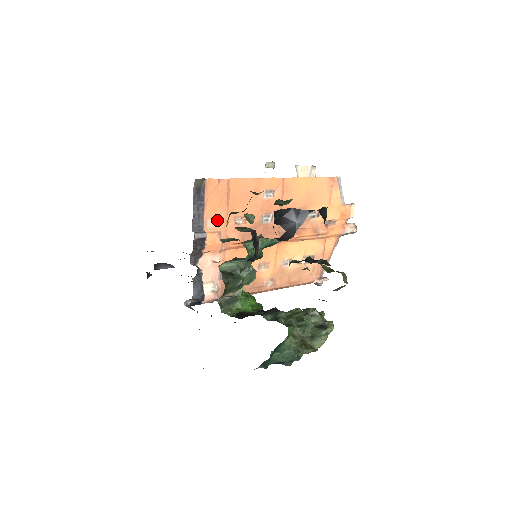
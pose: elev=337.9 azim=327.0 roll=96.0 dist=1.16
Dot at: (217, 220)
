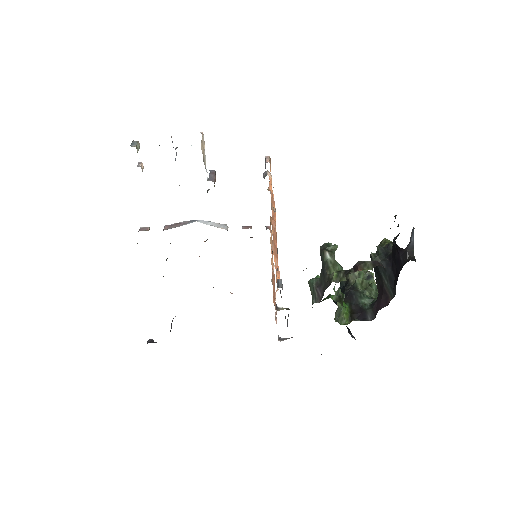
Dot at: (276, 262)
